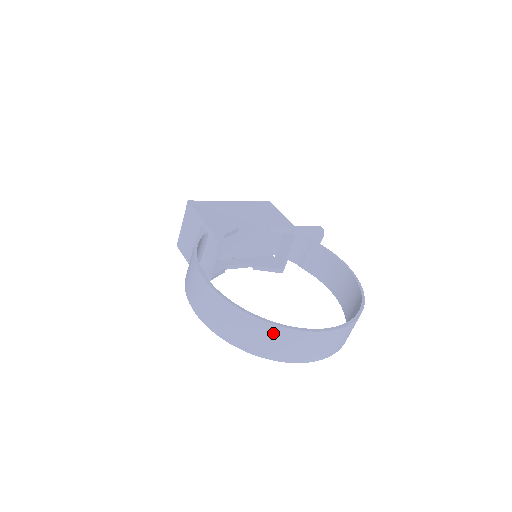
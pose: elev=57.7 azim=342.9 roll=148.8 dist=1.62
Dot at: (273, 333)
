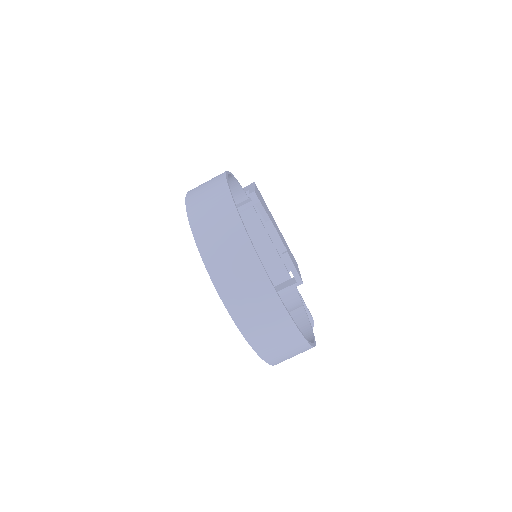
Dot at: (233, 231)
